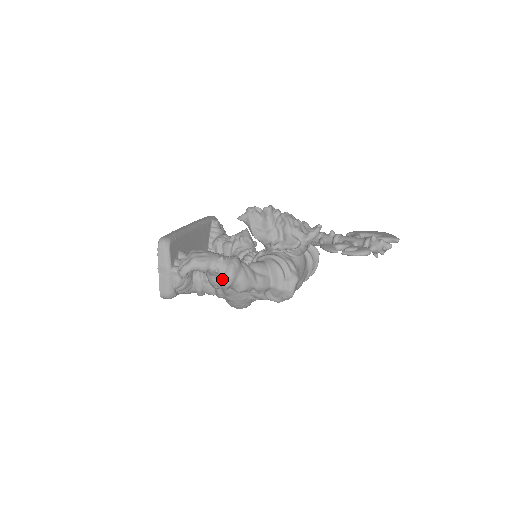
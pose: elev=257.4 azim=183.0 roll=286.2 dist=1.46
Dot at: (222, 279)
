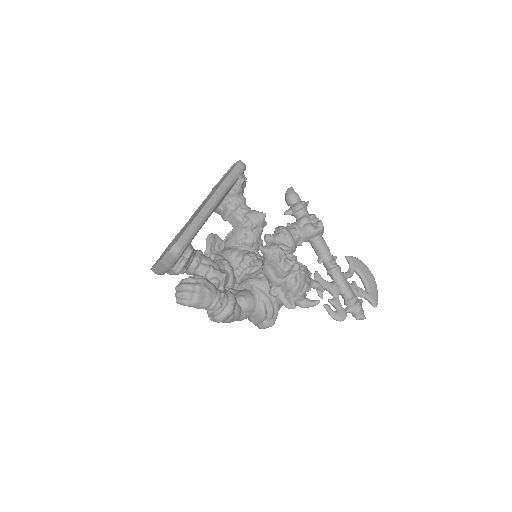
Dot at: (211, 315)
